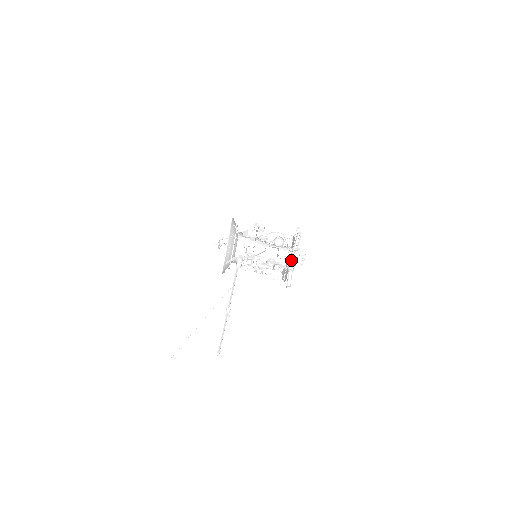
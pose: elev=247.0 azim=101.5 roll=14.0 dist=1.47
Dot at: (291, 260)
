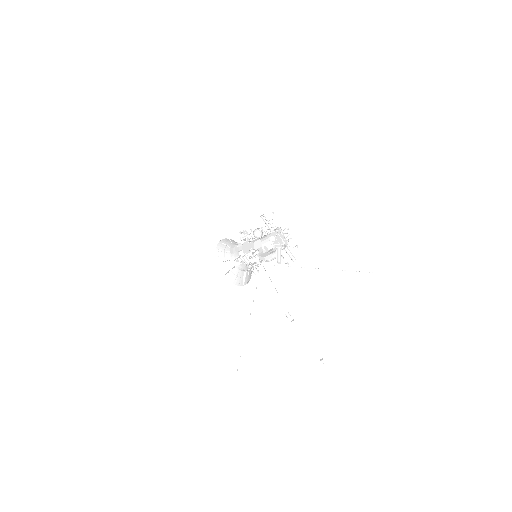
Dot at: occluded
